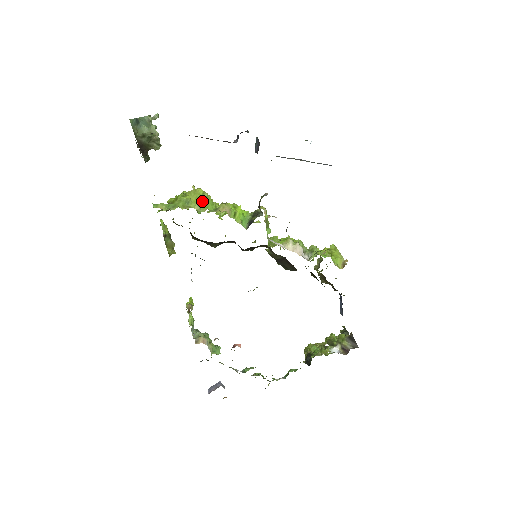
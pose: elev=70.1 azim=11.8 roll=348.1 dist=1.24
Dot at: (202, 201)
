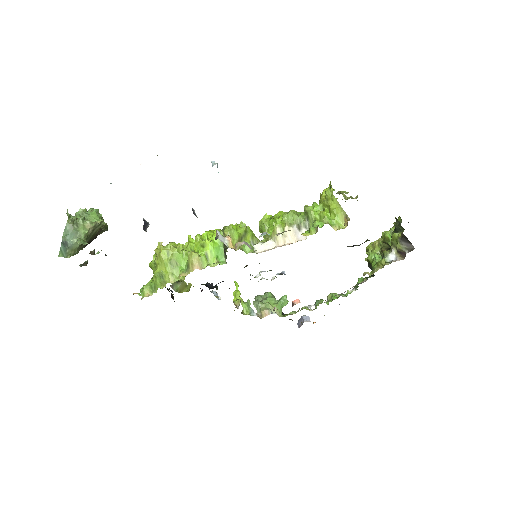
Dot at: (172, 265)
